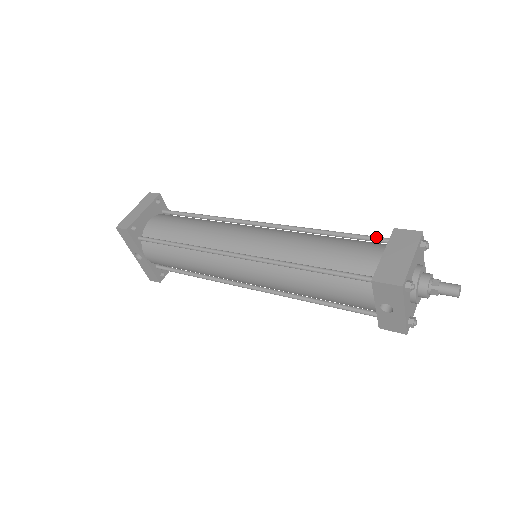
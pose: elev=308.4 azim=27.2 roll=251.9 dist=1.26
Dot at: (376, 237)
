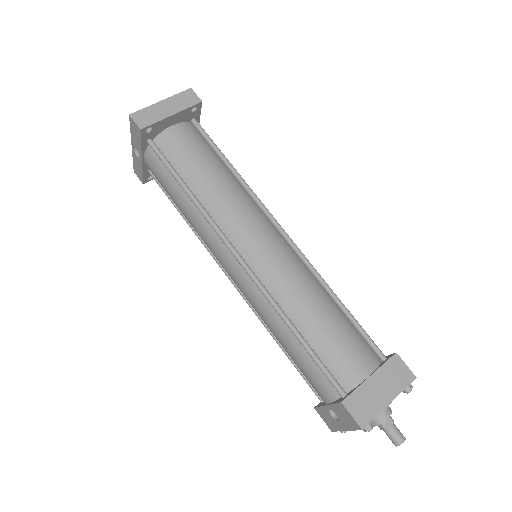
Dot at: (375, 346)
